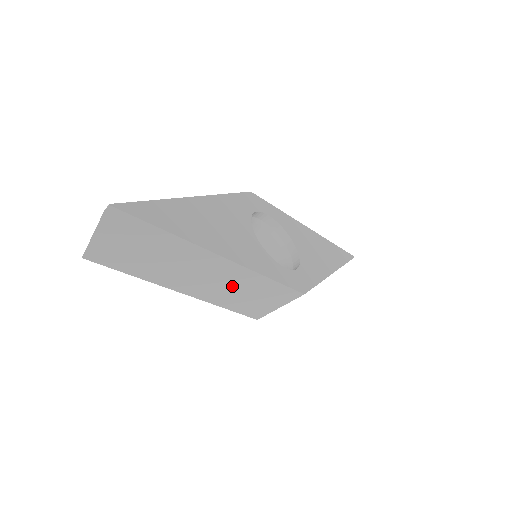
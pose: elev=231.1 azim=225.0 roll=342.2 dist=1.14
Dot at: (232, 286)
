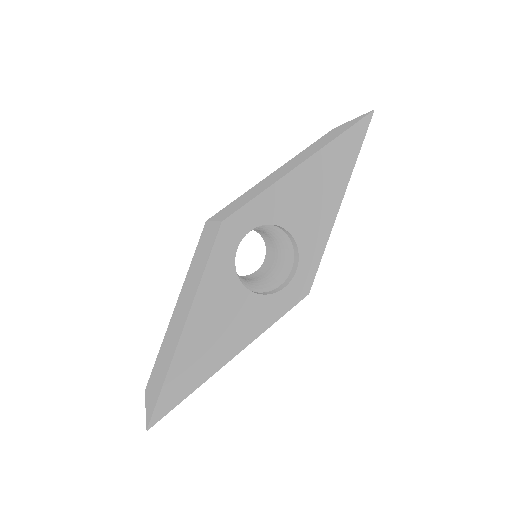
Dot at: occluded
